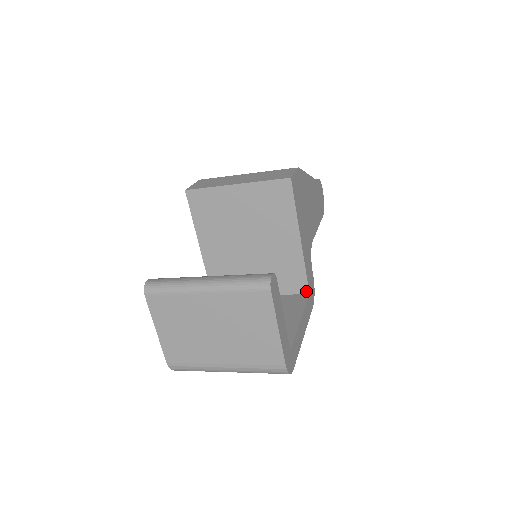
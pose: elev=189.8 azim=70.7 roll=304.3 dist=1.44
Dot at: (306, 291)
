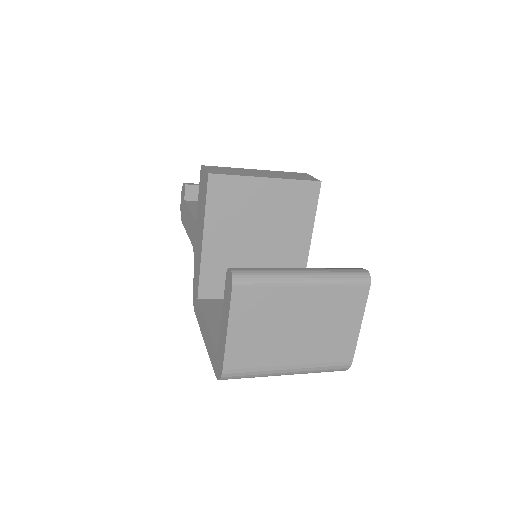
Dot at: occluded
